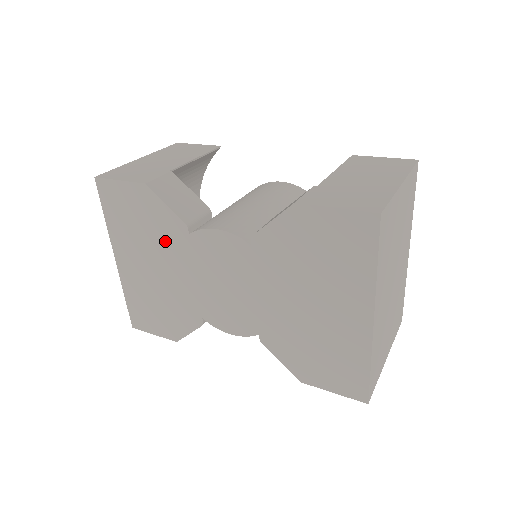
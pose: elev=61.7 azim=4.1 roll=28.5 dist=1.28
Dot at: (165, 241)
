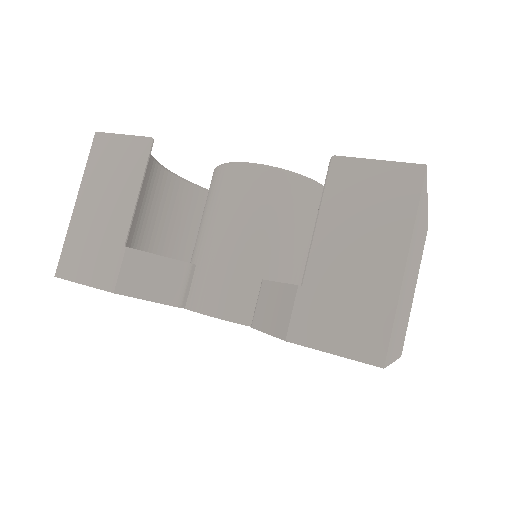
Dot at: occluded
